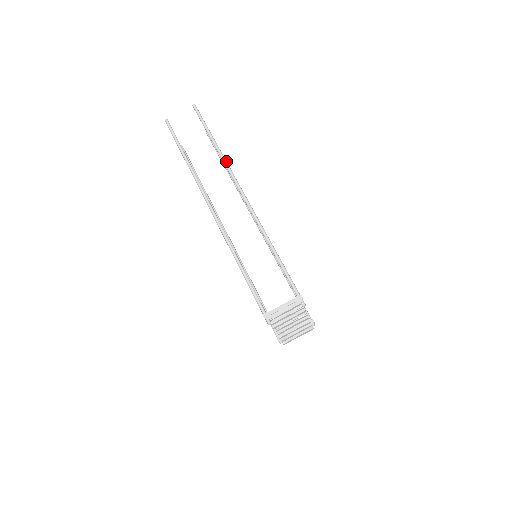
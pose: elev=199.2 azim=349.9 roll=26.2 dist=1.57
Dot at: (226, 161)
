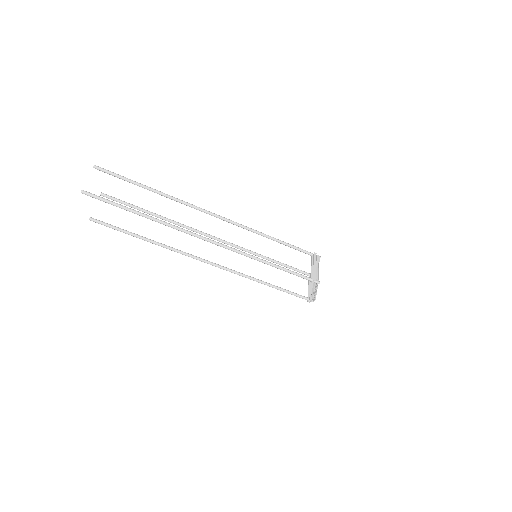
Dot at: (177, 198)
